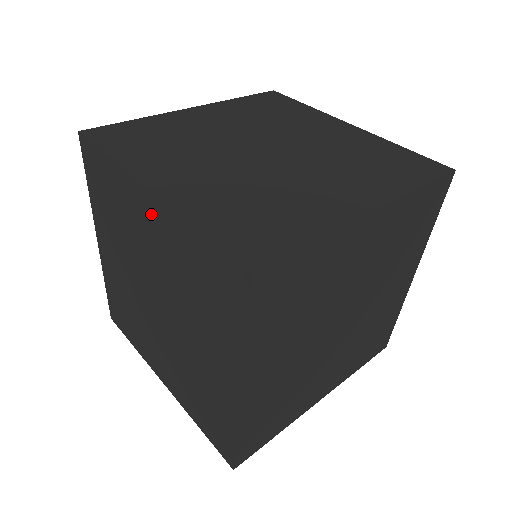
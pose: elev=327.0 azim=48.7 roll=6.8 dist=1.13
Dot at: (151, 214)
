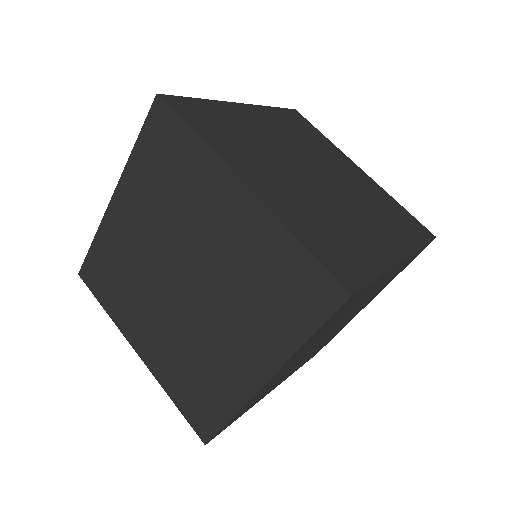
Dot at: (125, 210)
